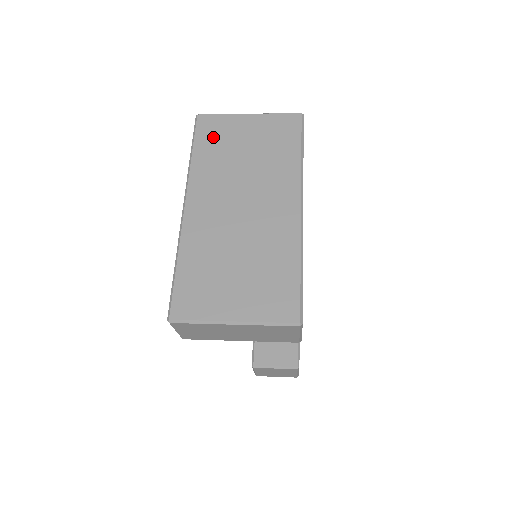
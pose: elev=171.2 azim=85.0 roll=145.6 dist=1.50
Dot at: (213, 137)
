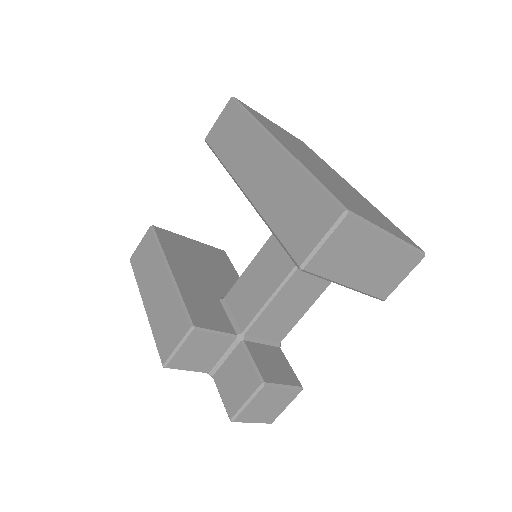
Dot at: (259, 116)
